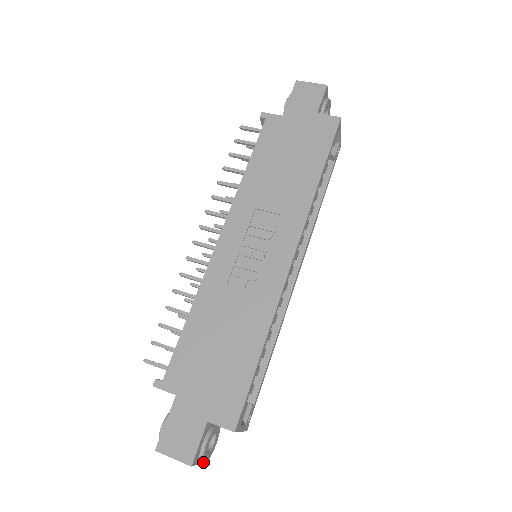
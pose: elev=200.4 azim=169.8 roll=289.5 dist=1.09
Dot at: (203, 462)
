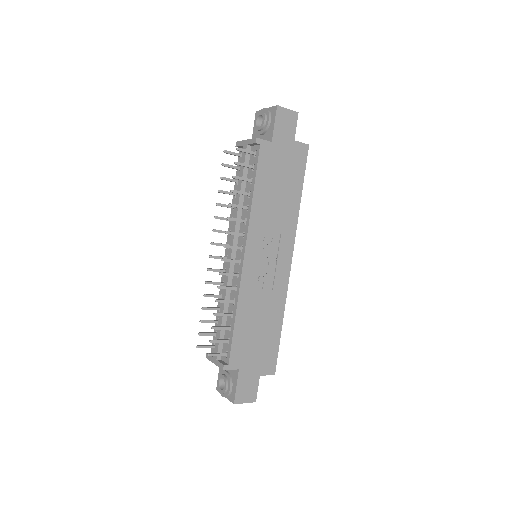
Dot at: occluded
